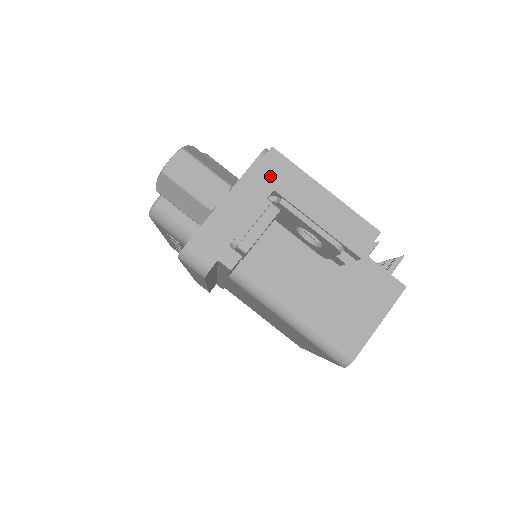
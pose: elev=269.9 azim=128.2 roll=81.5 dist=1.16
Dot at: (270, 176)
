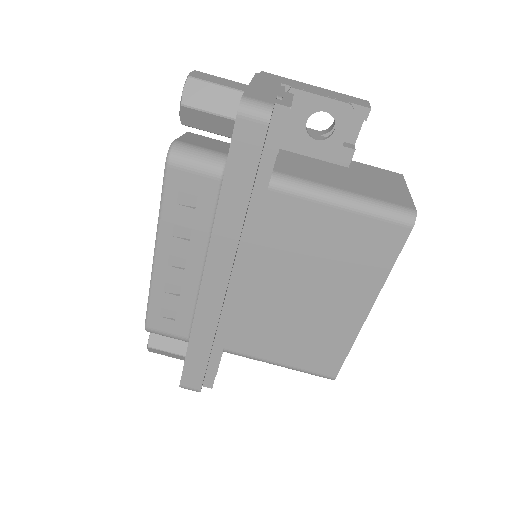
Dot at: (272, 79)
